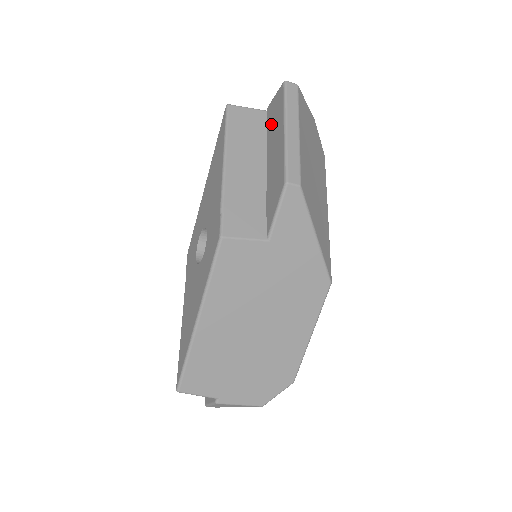
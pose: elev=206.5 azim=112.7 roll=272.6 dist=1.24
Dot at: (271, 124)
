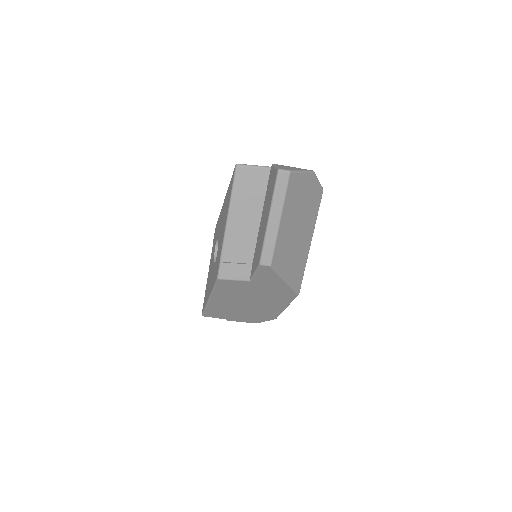
Dot at: (268, 191)
